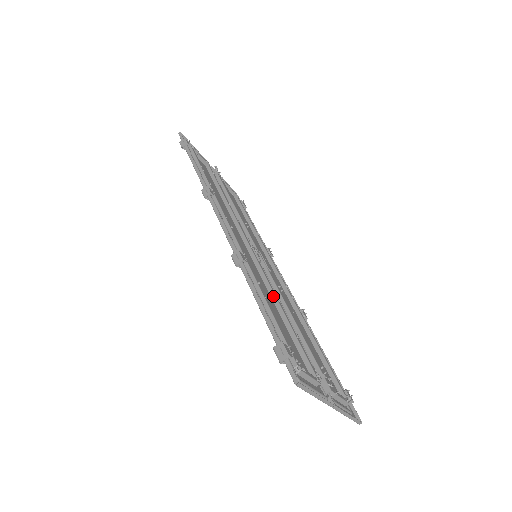
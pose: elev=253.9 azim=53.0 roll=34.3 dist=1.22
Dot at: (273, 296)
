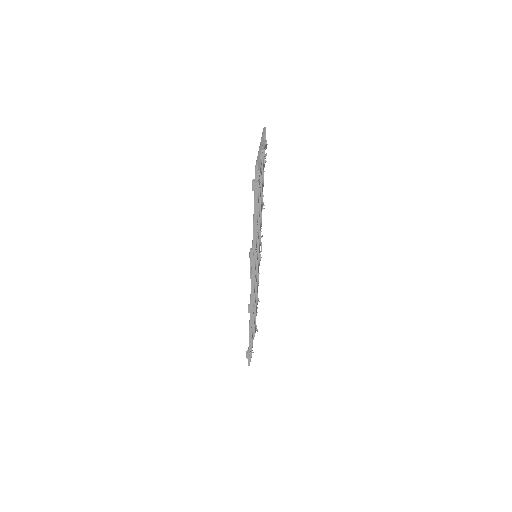
Dot at: occluded
